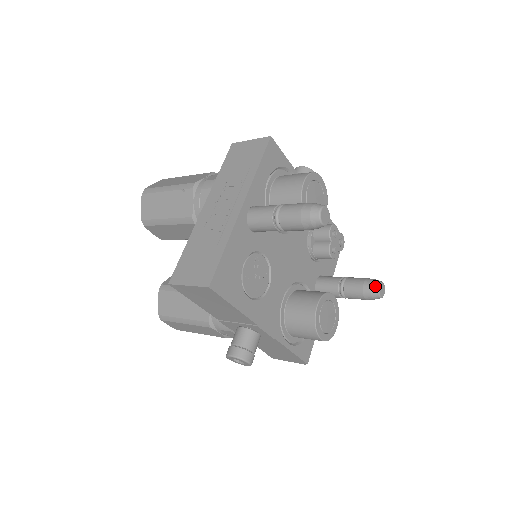
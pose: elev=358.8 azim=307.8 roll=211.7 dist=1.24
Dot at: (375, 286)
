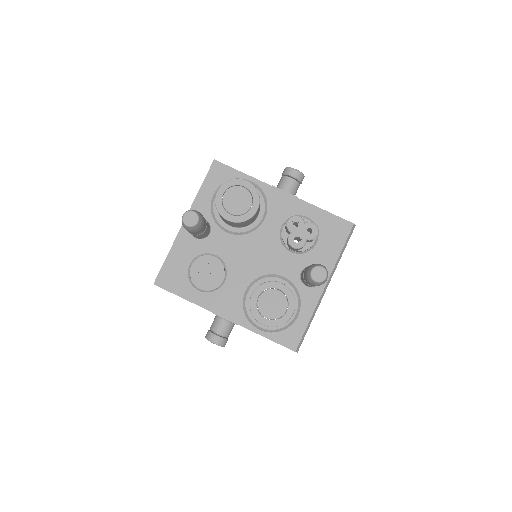
Dot at: (309, 271)
